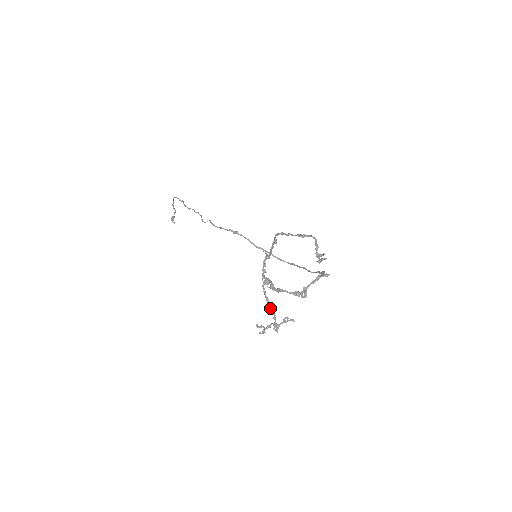
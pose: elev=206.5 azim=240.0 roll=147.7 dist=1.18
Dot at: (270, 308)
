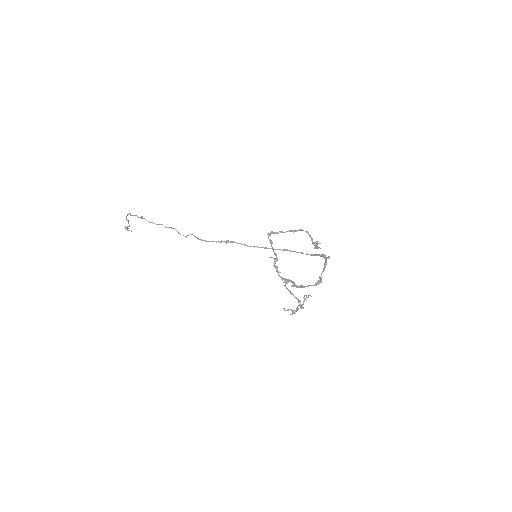
Dot at: occluded
